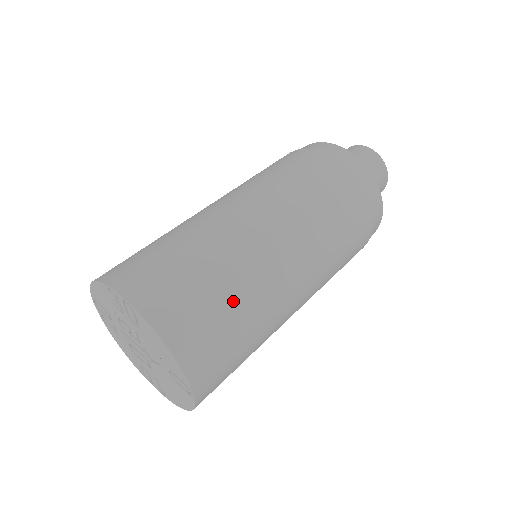
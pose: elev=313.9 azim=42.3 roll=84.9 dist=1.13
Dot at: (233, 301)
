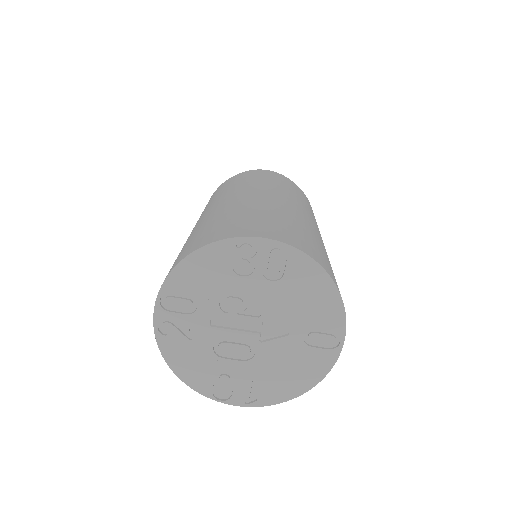
Dot at: (326, 255)
